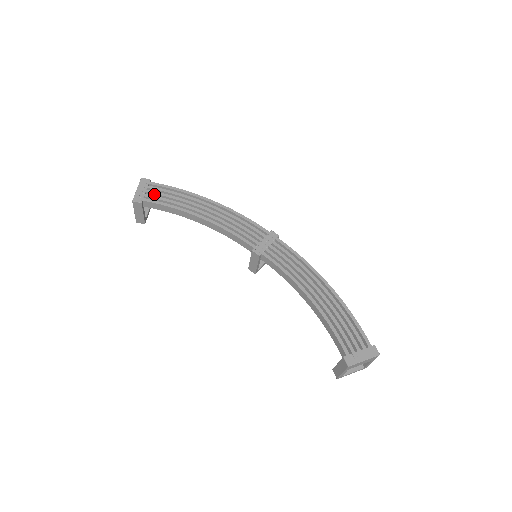
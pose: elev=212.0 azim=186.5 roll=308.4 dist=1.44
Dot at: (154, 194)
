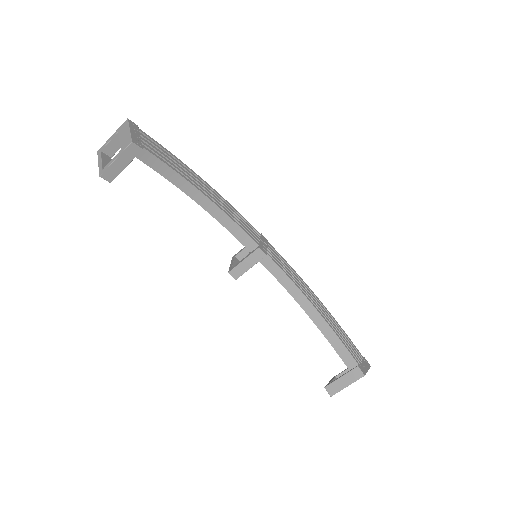
Dot at: (149, 146)
